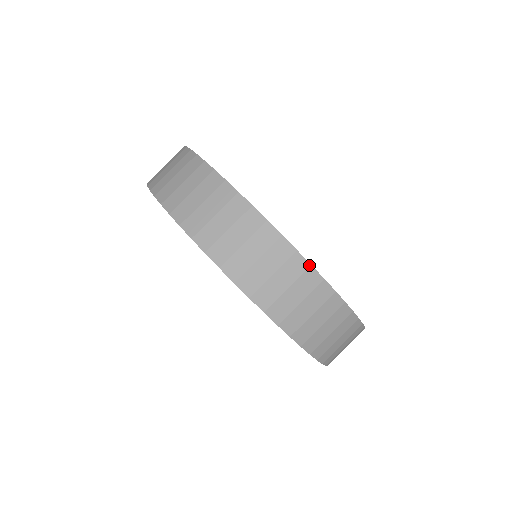
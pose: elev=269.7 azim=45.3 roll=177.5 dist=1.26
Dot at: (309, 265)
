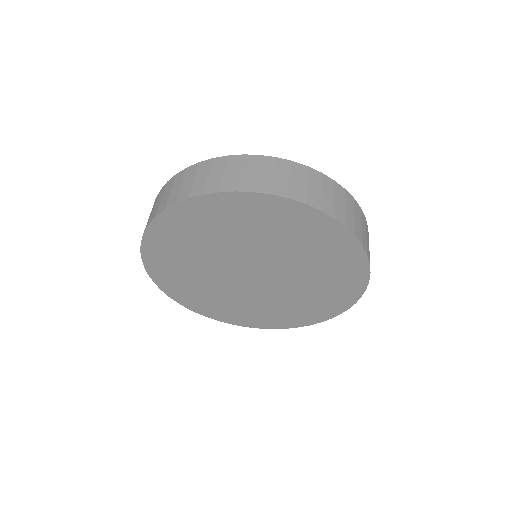
Dot at: (198, 164)
